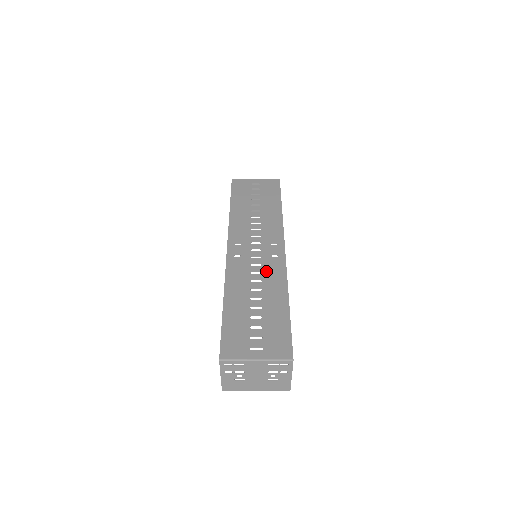
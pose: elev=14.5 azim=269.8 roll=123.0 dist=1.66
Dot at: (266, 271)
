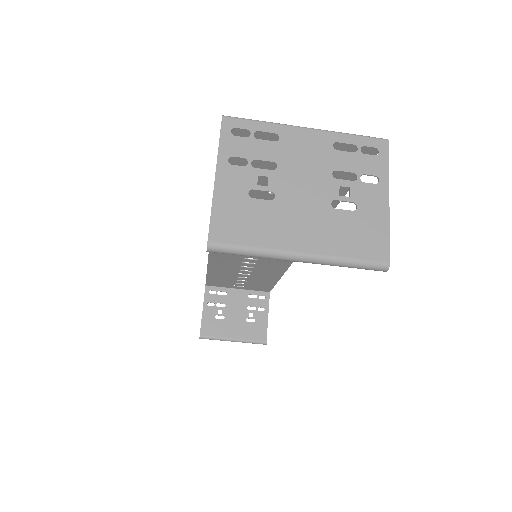
Dot at: occluded
